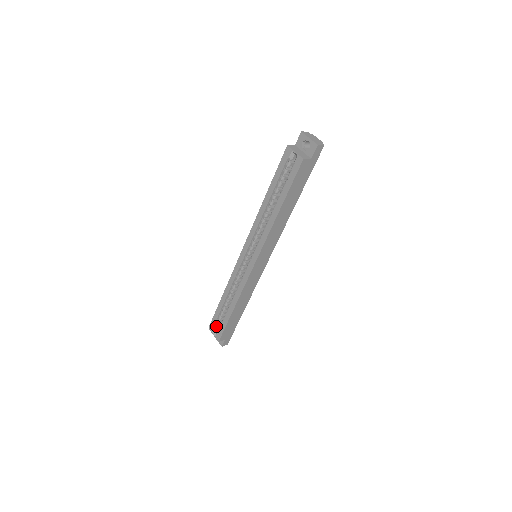
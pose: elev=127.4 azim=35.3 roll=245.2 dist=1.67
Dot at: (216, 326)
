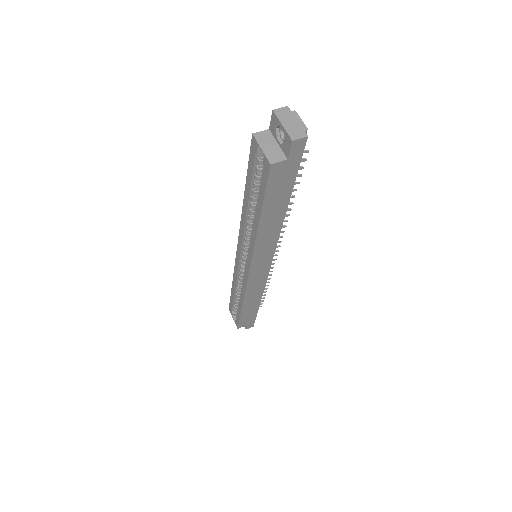
Dot at: (234, 311)
